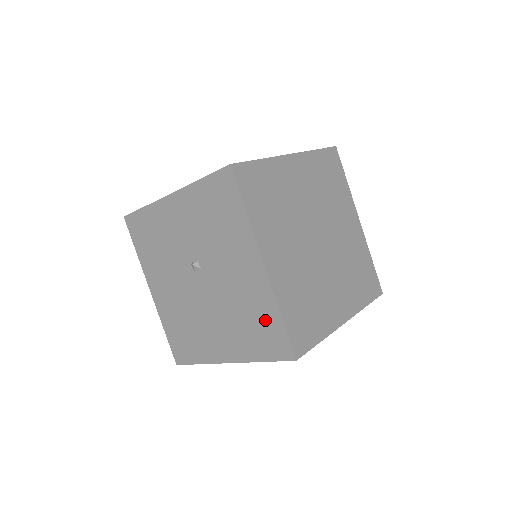
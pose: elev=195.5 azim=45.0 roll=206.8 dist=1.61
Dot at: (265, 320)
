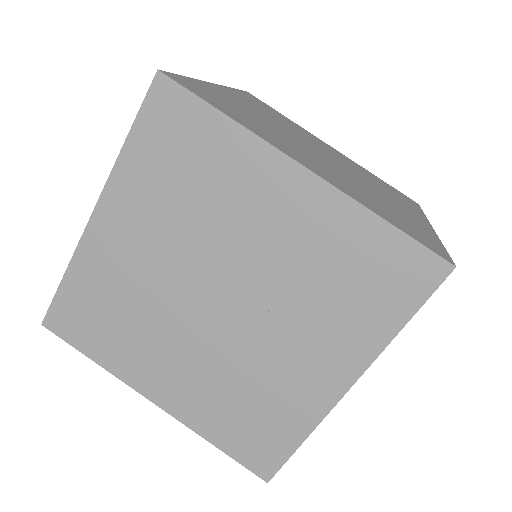
Dot at: occluded
